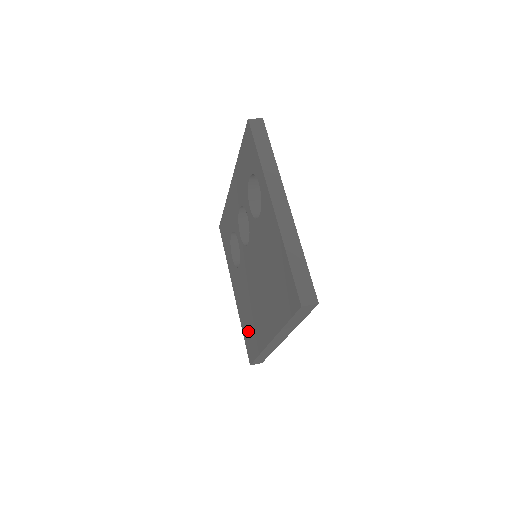
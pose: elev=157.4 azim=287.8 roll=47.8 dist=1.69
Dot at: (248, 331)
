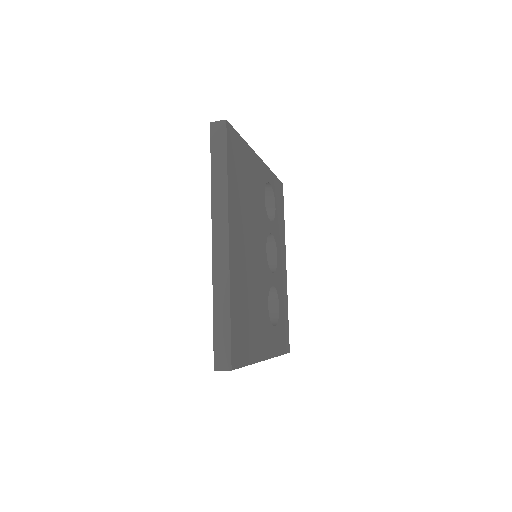
Dot at: occluded
